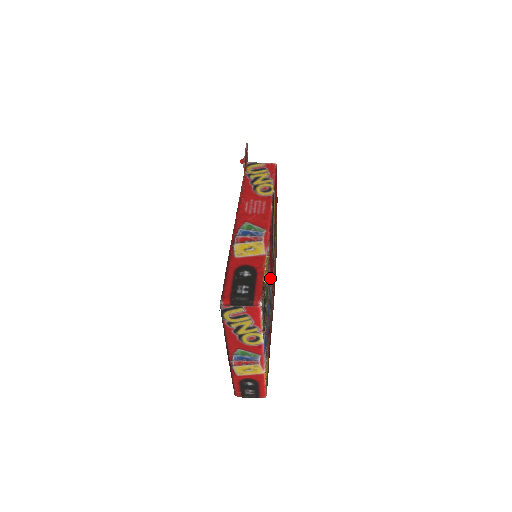
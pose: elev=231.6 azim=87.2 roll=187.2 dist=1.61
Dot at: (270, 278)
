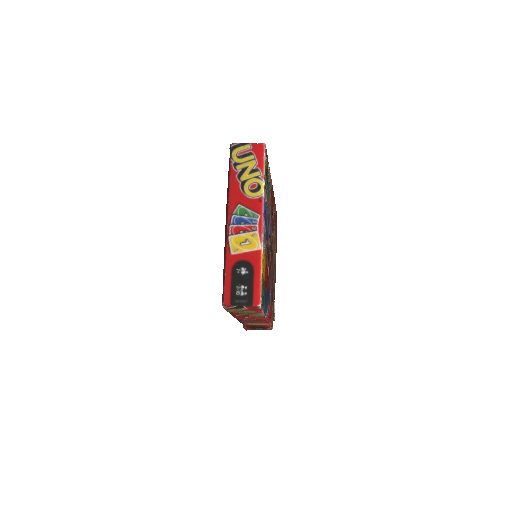
Dot at: (271, 211)
